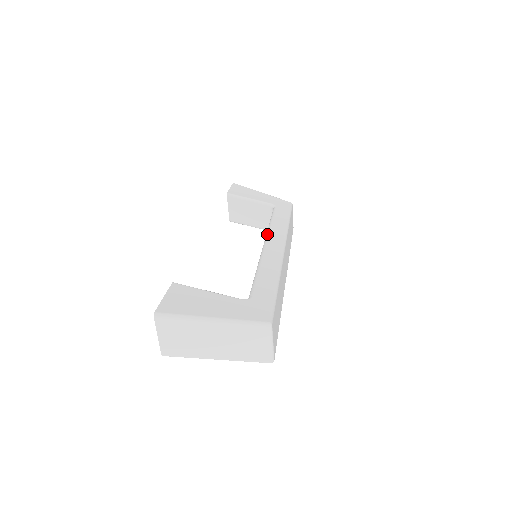
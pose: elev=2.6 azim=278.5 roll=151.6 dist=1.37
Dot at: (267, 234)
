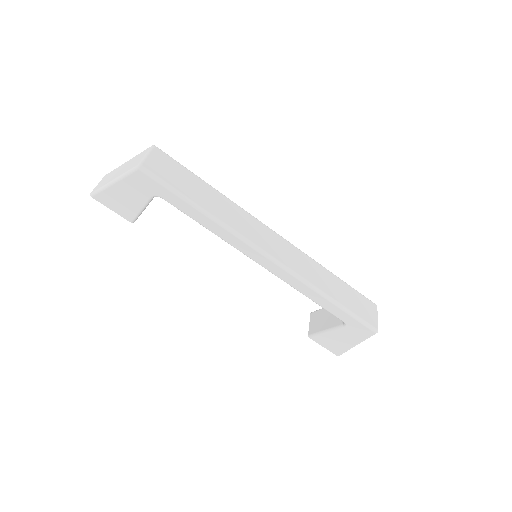
Dot at: occluded
